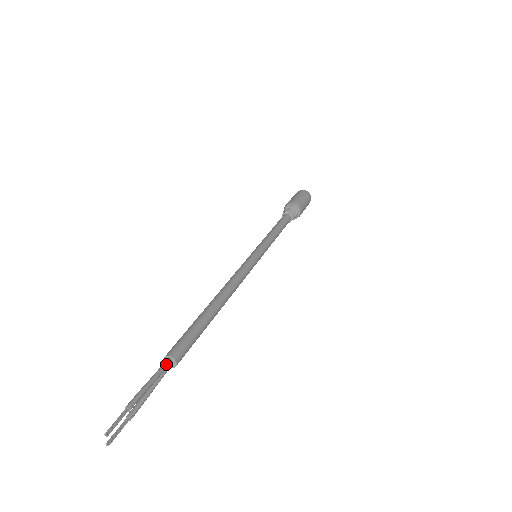
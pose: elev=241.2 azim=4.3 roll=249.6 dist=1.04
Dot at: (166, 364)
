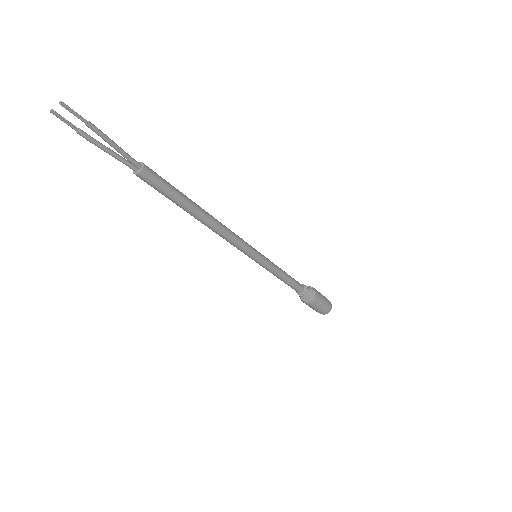
Dot at: (136, 161)
